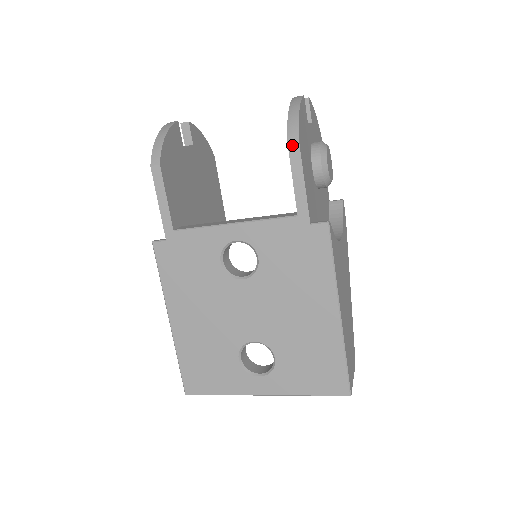
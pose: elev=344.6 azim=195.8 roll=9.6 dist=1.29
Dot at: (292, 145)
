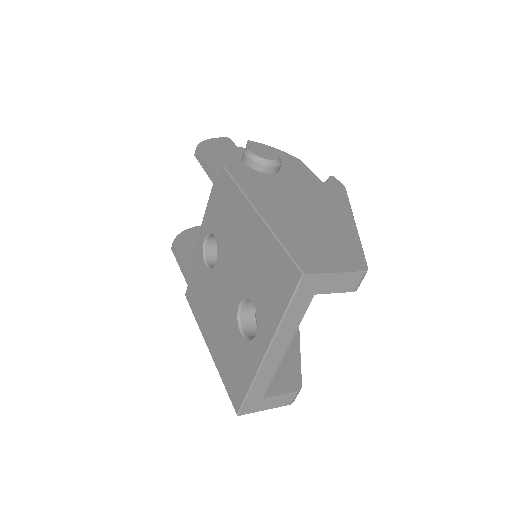
Dot at: (196, 153)
